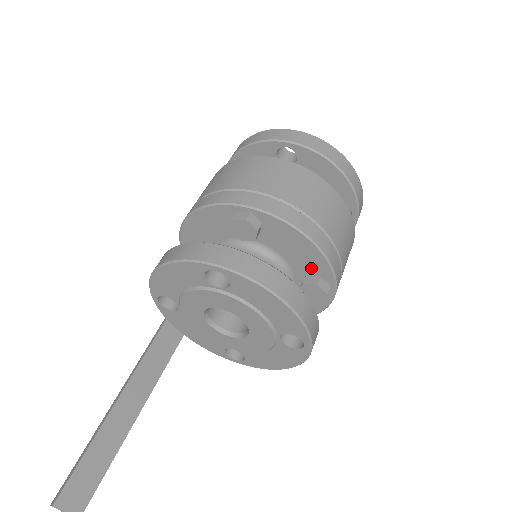
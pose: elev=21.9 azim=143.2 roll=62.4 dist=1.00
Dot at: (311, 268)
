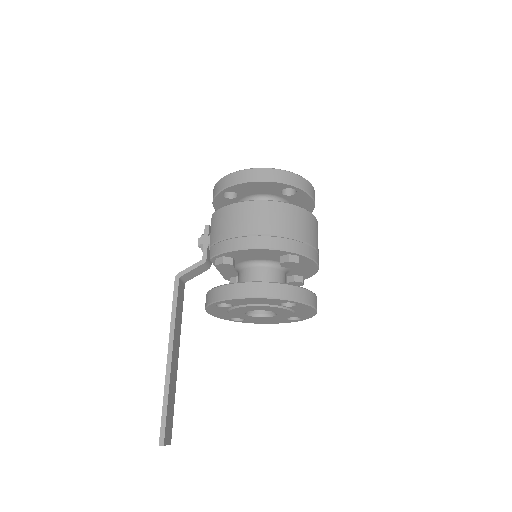
Dot at: (302, 273)
